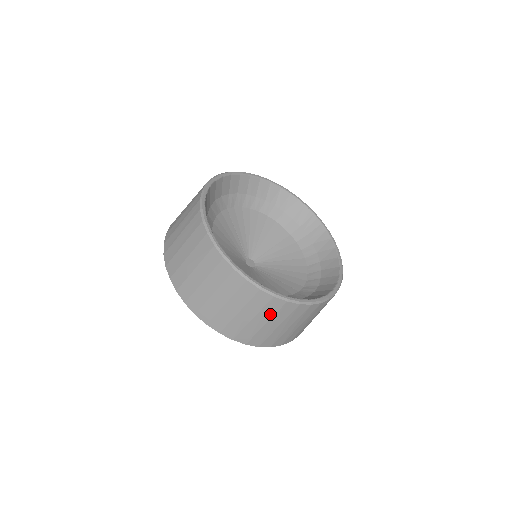
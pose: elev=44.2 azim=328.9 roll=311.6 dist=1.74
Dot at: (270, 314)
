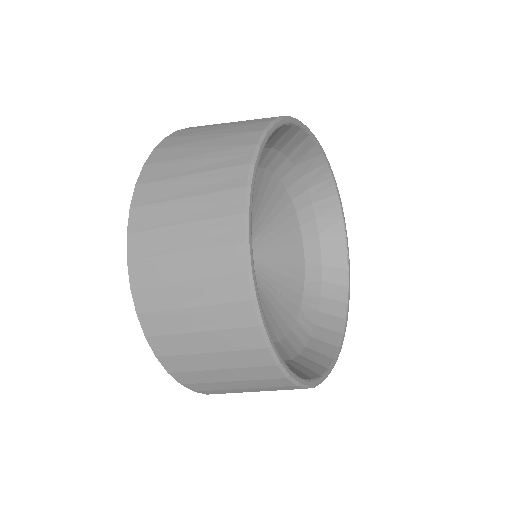
Dot at: occluded
